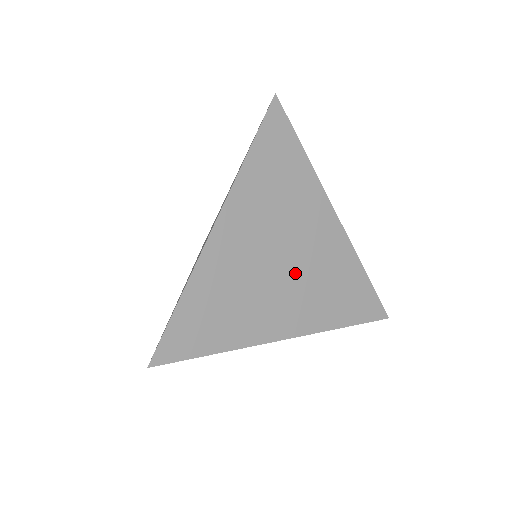
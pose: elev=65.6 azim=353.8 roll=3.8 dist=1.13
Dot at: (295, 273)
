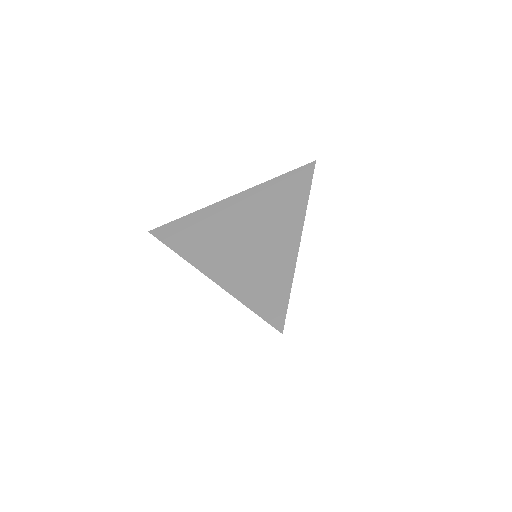
Dot at: (247, 247)
